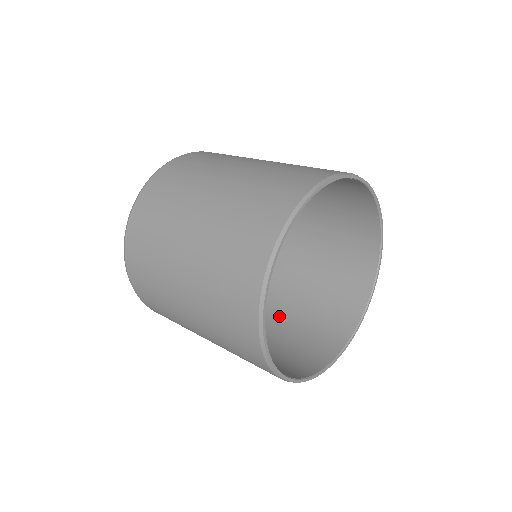
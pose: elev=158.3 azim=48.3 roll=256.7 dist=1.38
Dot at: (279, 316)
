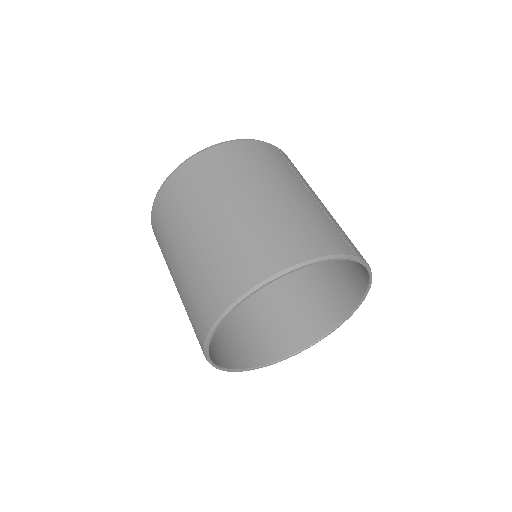
Dot at: (249, 303)
